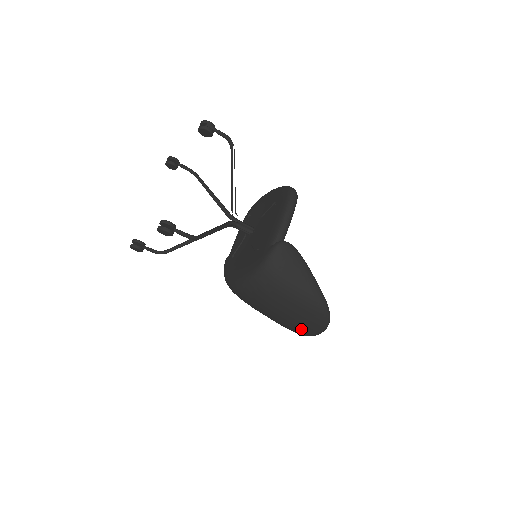
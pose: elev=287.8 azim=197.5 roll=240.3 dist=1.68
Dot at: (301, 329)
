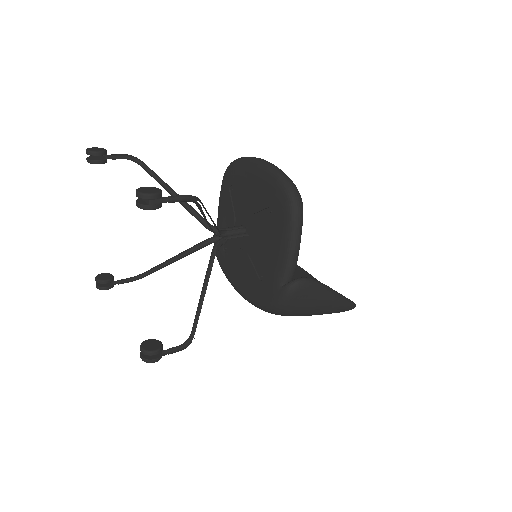
Dot at: occluded
